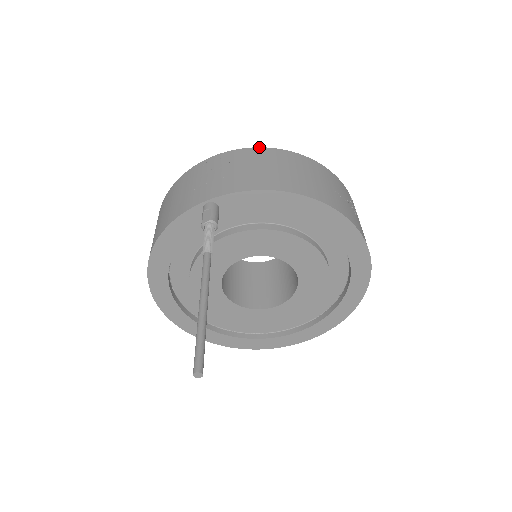
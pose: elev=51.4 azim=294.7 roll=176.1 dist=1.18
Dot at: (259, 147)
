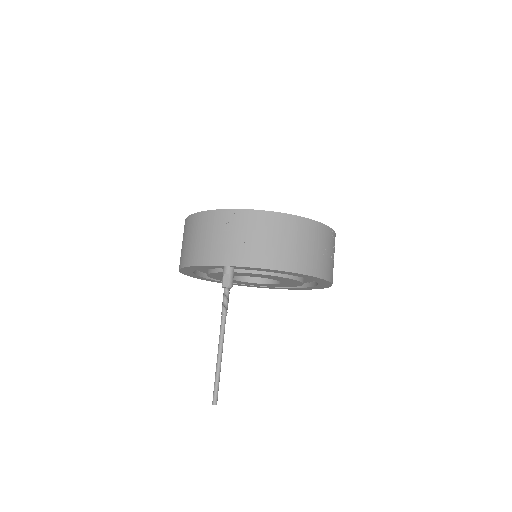
Dot at: (271, 211)
